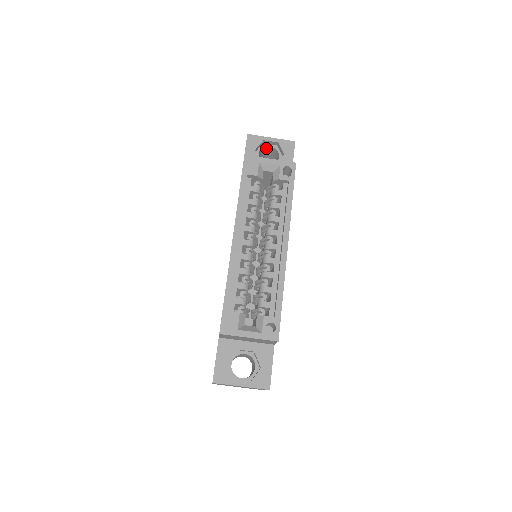
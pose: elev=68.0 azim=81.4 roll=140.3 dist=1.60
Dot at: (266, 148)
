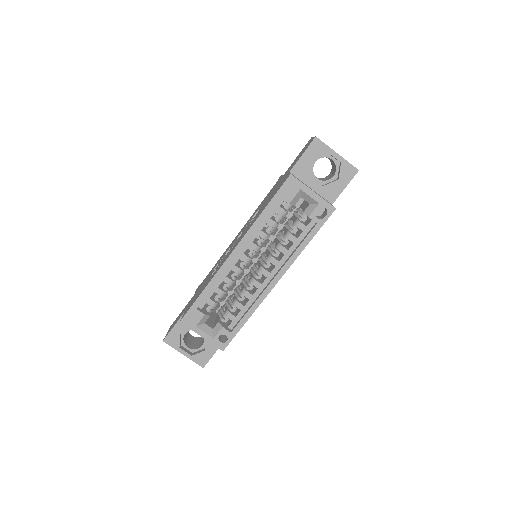
Dot at: (328, 157)
